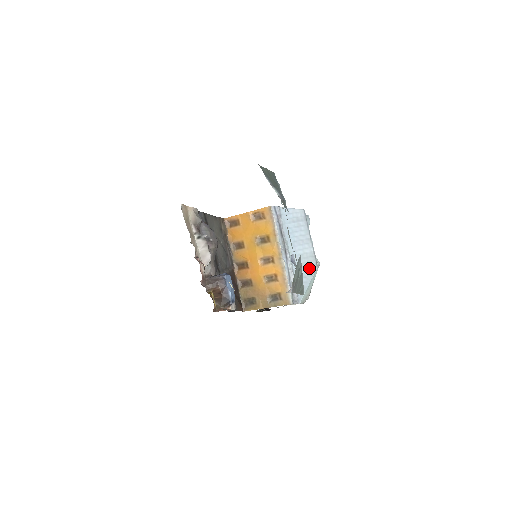
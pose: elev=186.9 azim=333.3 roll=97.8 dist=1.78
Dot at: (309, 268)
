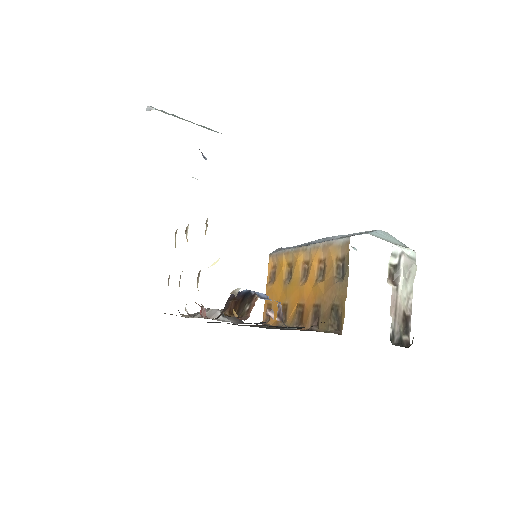
Dot at: occluded
